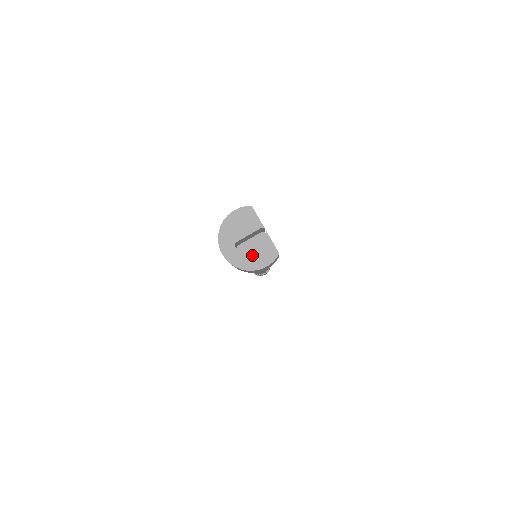
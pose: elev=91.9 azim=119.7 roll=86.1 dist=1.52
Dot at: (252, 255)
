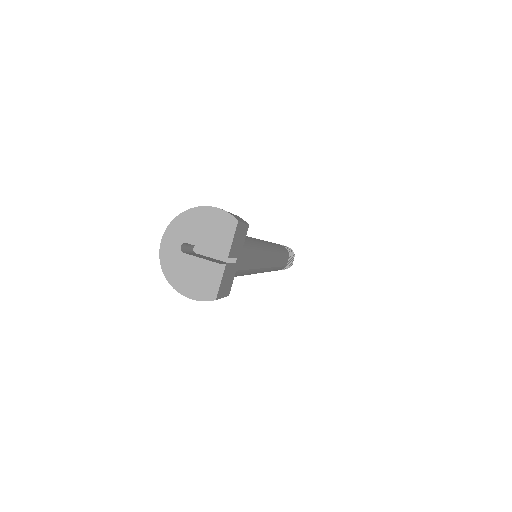
Dot at: (188, 272)
